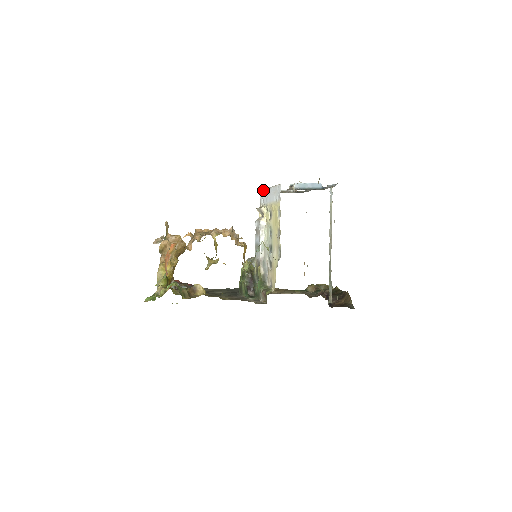
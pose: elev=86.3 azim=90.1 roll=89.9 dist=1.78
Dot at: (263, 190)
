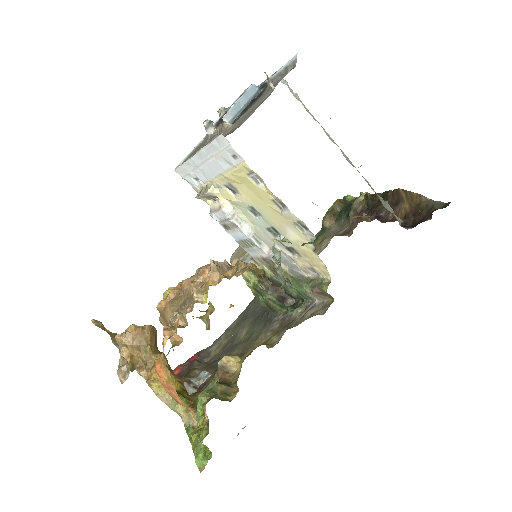
Dot at: (183, 166)
